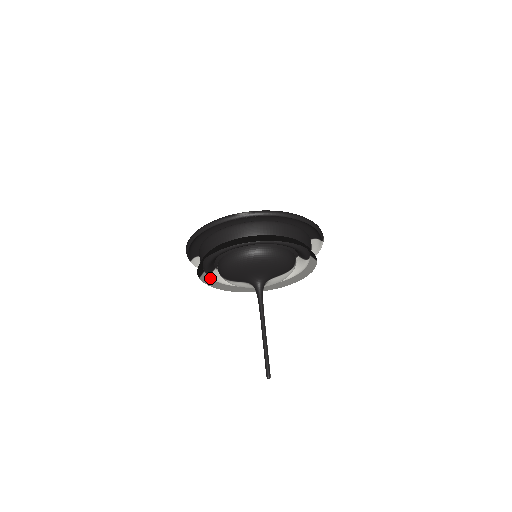
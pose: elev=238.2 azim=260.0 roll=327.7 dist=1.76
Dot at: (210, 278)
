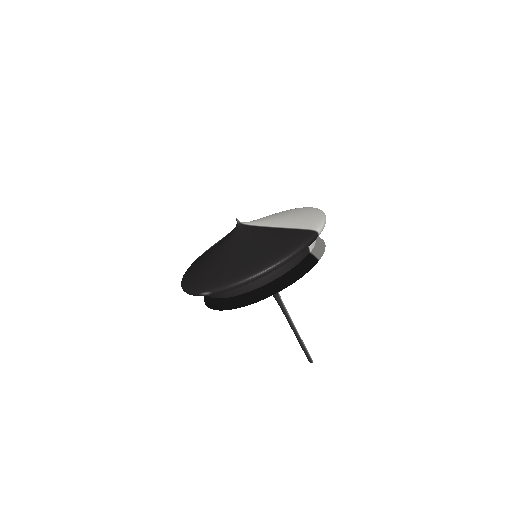
Dot at: occluded
